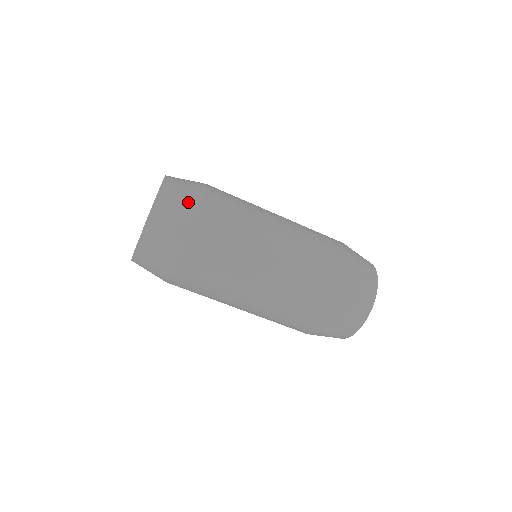
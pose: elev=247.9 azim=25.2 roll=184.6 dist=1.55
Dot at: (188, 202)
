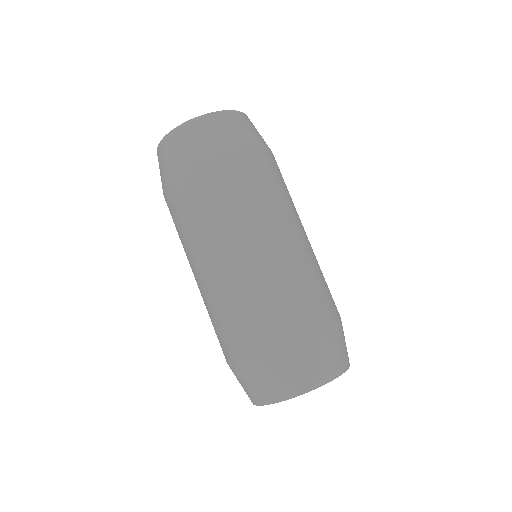
Dot at: (239, 136)
